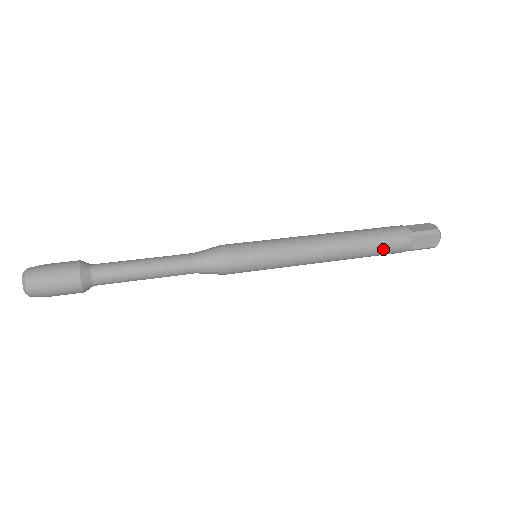
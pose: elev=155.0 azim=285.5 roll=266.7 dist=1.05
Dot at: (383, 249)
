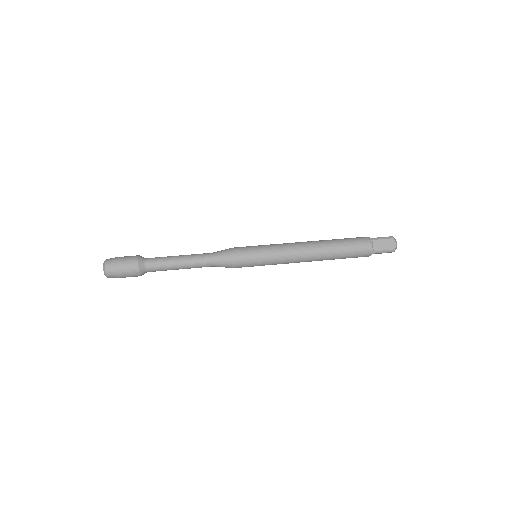
Dot at: (350, 248)
